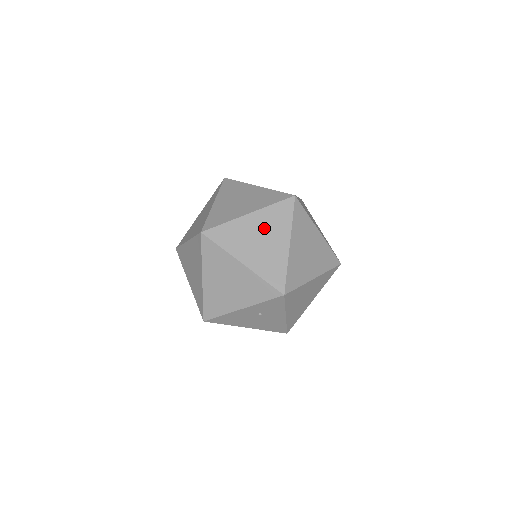
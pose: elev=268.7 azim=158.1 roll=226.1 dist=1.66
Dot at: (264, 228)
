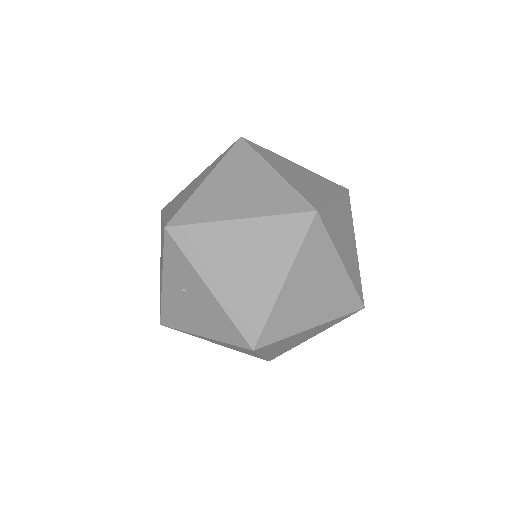
Dot at: (199, 179)
